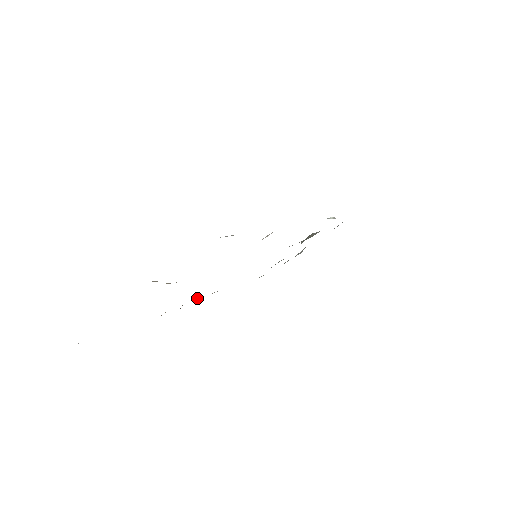
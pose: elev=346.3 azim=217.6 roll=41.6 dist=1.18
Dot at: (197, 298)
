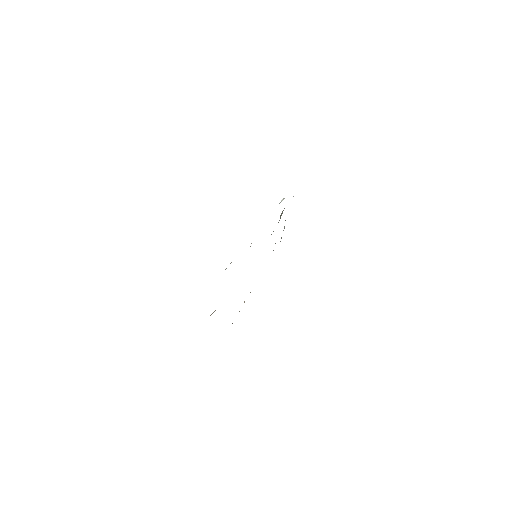
Dot at: (244, 301)
